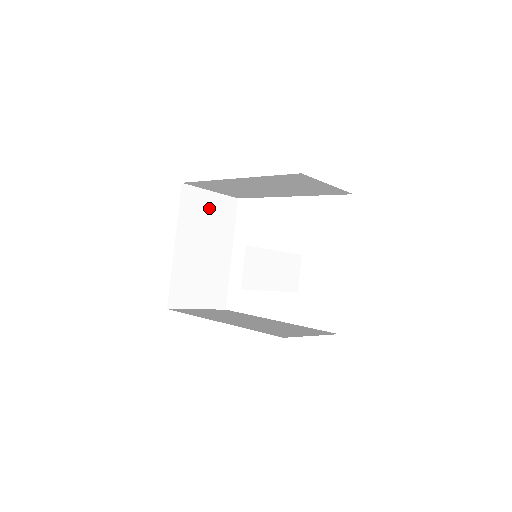
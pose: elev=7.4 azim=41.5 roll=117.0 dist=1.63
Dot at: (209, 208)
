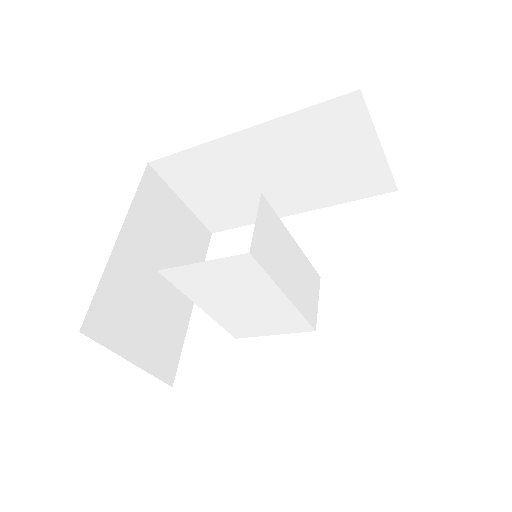
Dot at: (175, 219)
